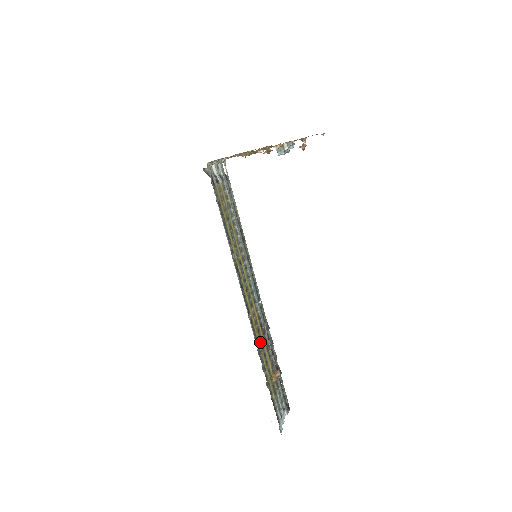
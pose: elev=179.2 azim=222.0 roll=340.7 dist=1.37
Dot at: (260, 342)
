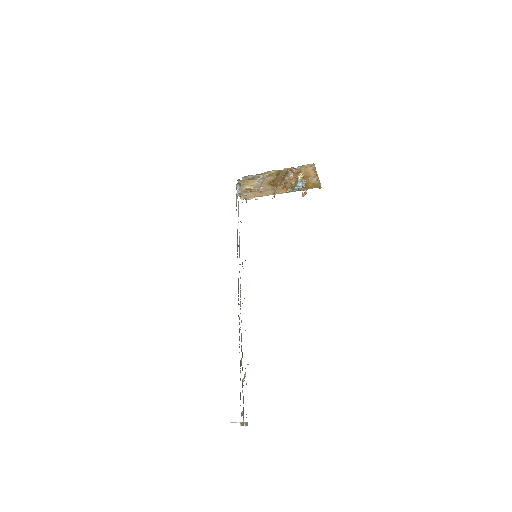
Dot at: occluded
